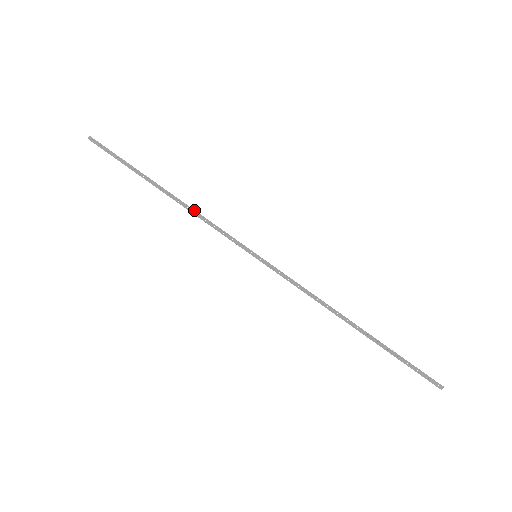
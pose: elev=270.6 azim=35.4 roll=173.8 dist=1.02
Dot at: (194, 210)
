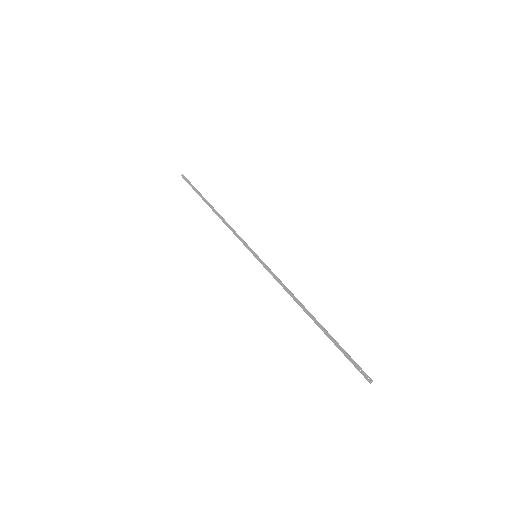
Dot at: (226, 222)
